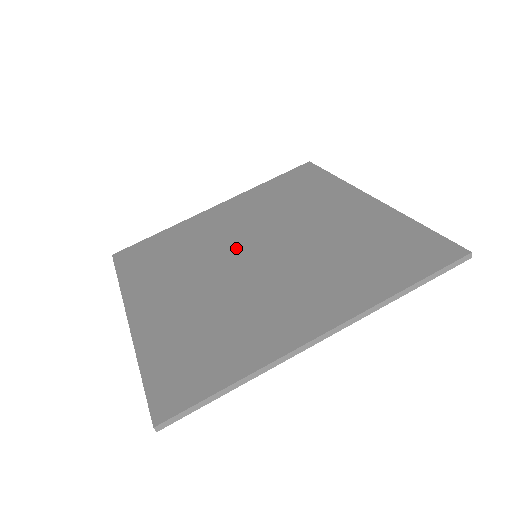
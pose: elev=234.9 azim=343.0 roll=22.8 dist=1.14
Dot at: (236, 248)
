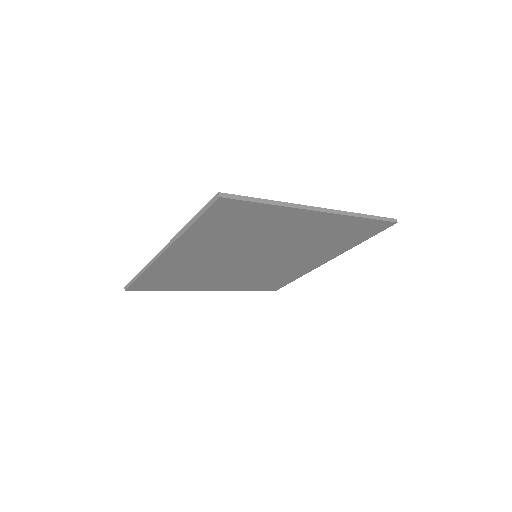
Dot at: occluded
